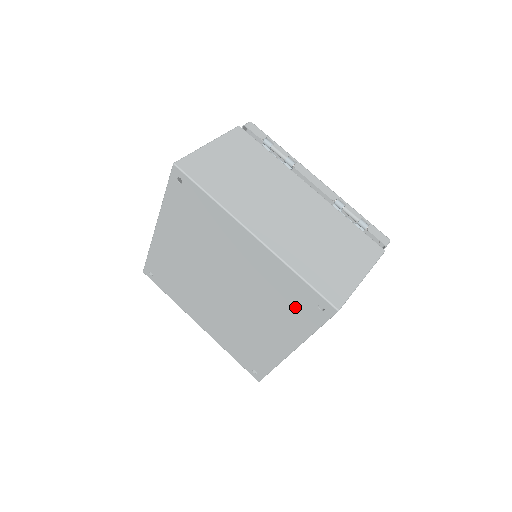
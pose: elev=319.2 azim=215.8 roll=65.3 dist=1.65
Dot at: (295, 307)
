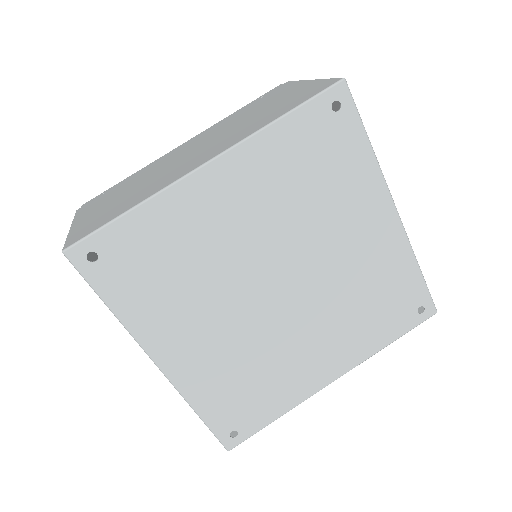
Dot at: (388, 312)
